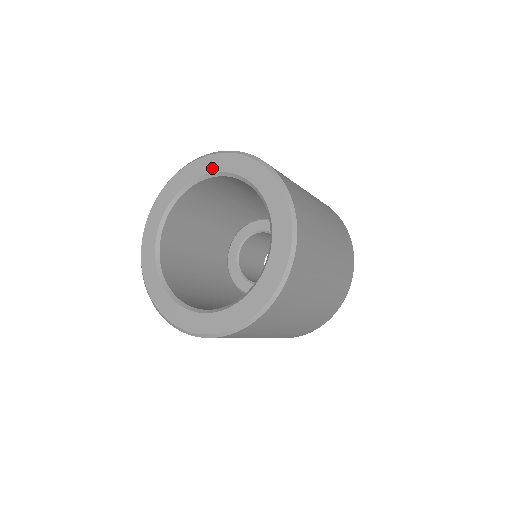
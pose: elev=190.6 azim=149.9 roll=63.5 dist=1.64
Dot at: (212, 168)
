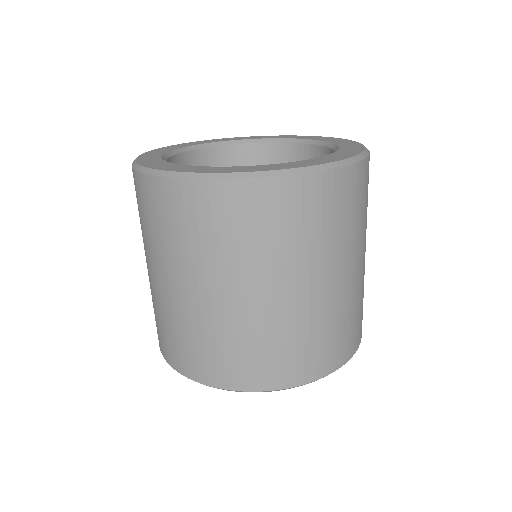
Dot at: (185, 145)
